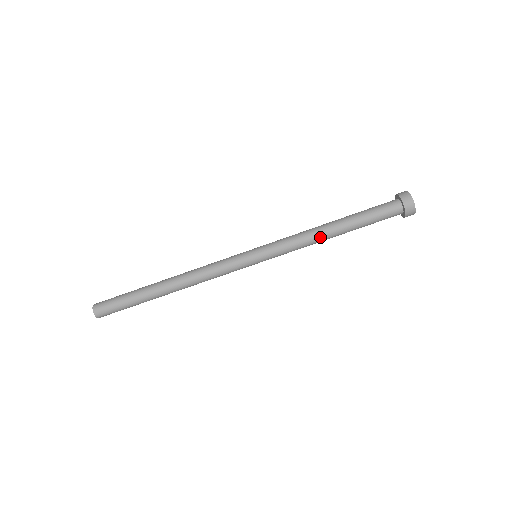
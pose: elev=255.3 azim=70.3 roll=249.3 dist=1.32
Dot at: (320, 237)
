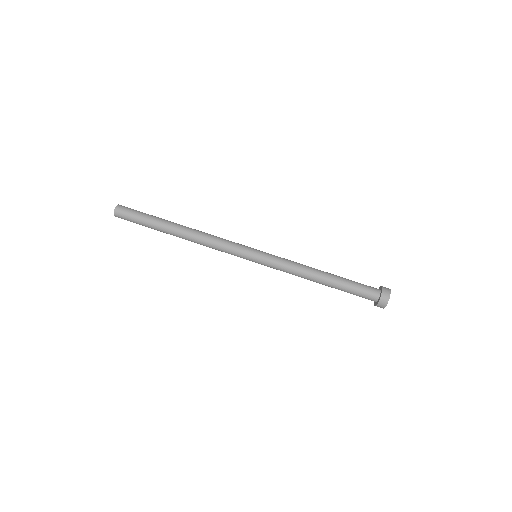
Dot at: (309, 277)
